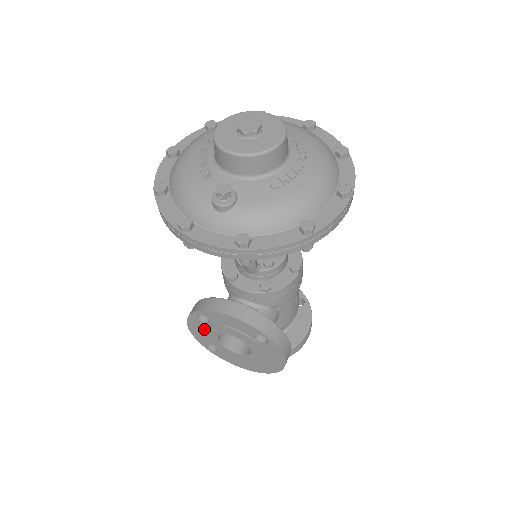
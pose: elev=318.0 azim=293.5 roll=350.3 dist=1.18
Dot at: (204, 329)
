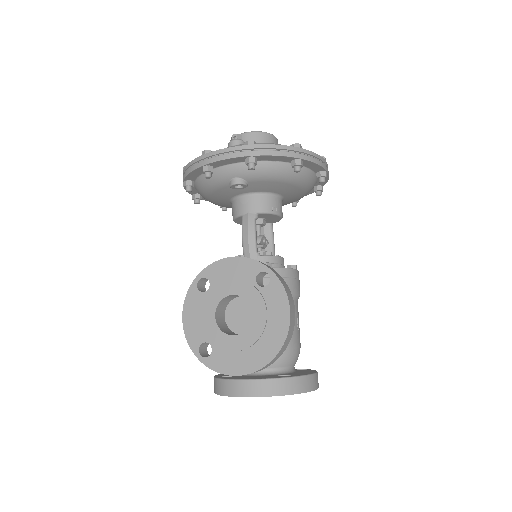
Dot at: (201, 308)
